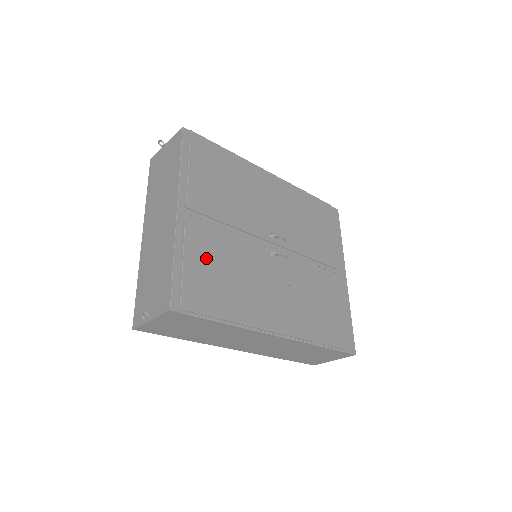
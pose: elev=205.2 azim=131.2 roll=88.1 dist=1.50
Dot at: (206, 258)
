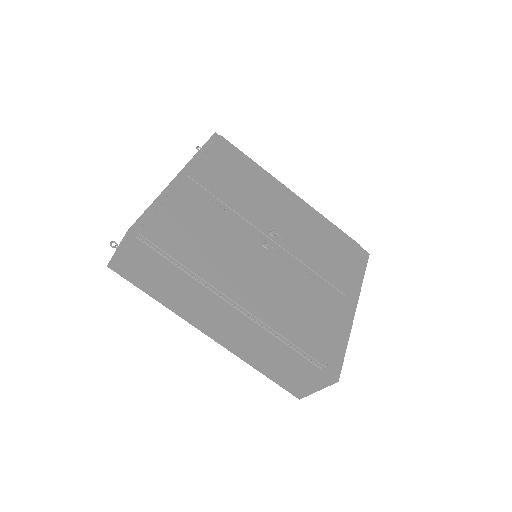
Dot at: (186, 214)
